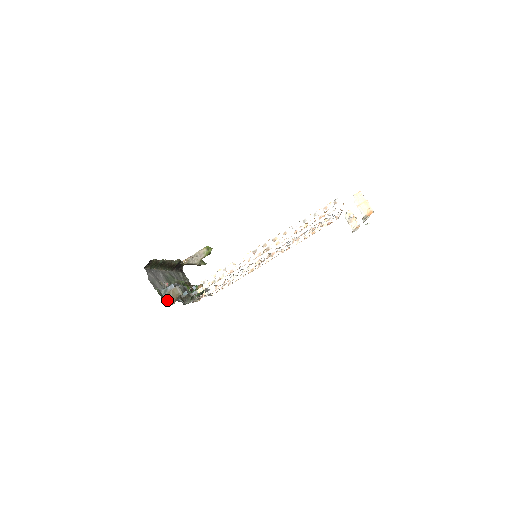
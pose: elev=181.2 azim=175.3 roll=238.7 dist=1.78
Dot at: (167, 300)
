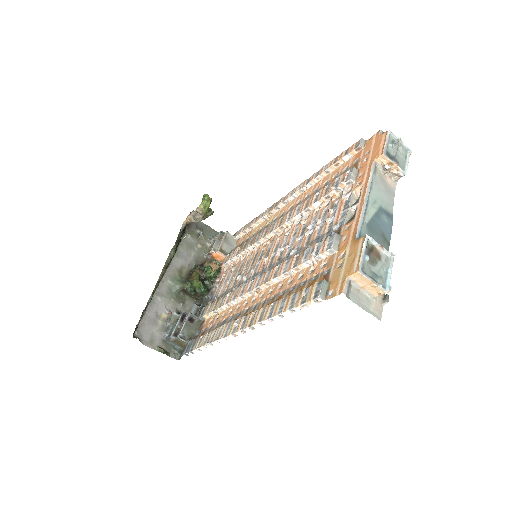
Dot at: (176, 346)
